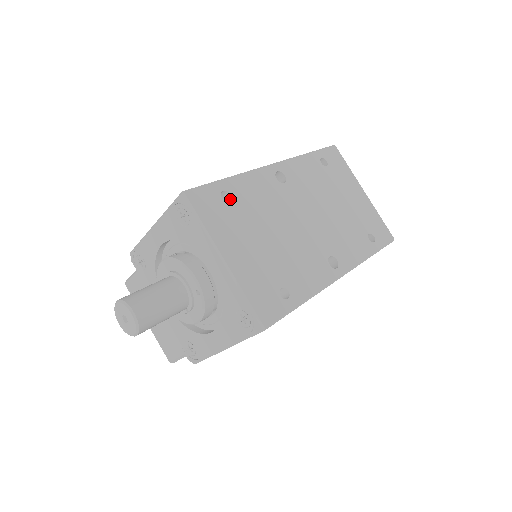
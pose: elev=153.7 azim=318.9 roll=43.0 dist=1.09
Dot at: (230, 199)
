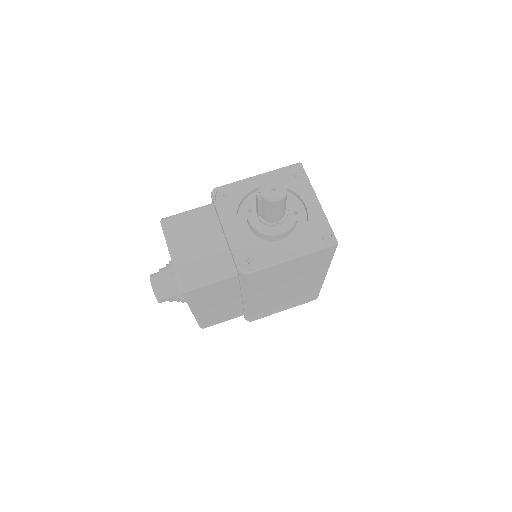
Dot at: occluded
